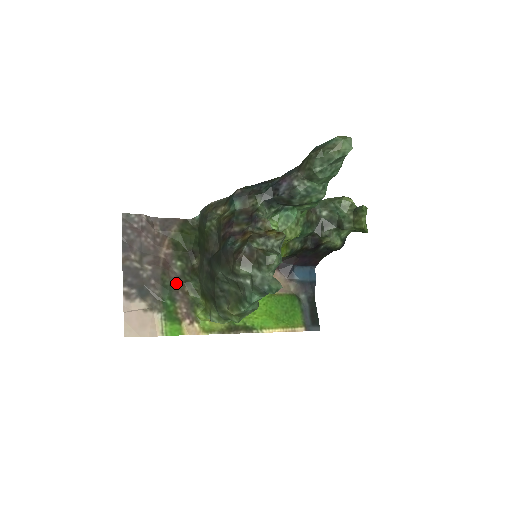
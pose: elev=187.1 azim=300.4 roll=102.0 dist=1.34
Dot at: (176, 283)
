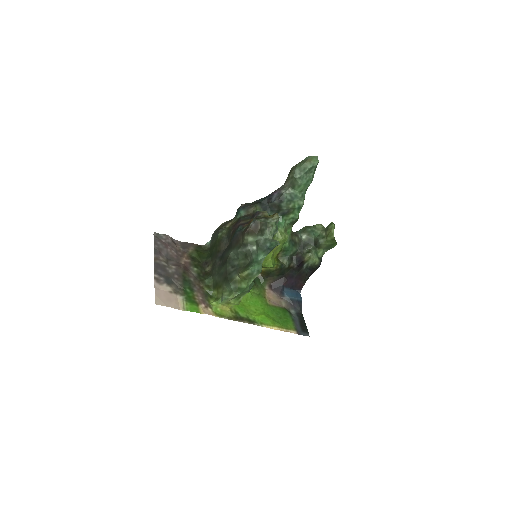
Dot at: (194, 280)
